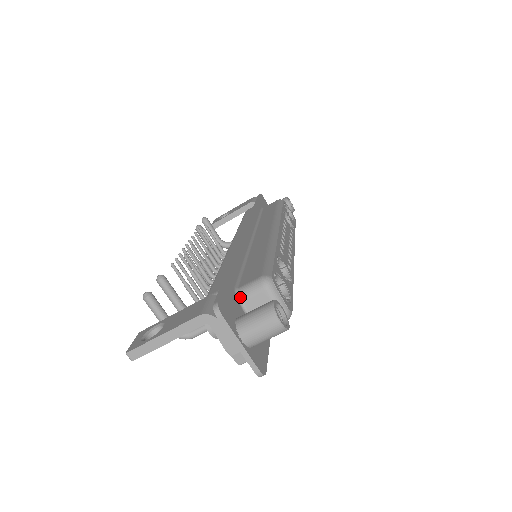
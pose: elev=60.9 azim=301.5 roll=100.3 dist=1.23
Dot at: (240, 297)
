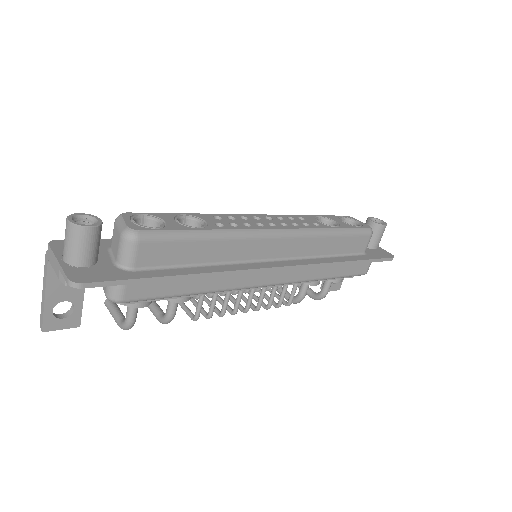
Dot at: (111, 245)
